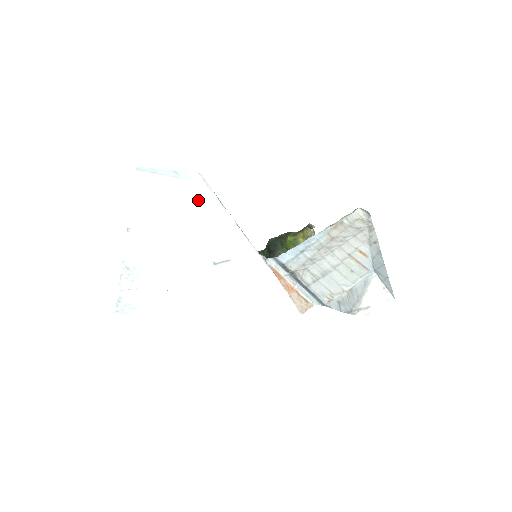
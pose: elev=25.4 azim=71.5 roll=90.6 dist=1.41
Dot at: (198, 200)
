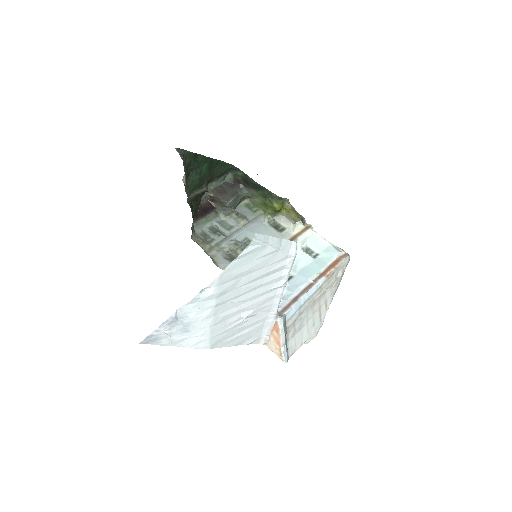
Dot at: (276, 271)
